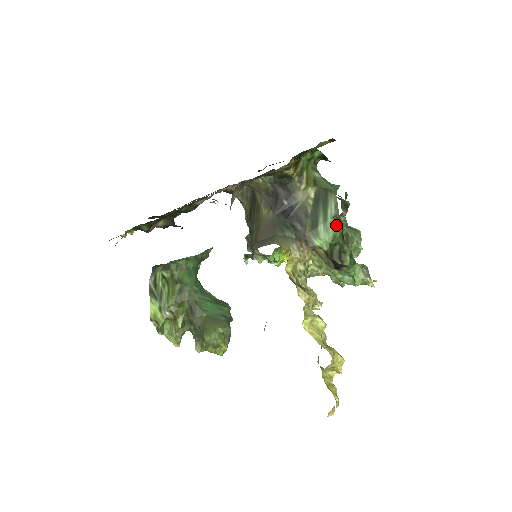
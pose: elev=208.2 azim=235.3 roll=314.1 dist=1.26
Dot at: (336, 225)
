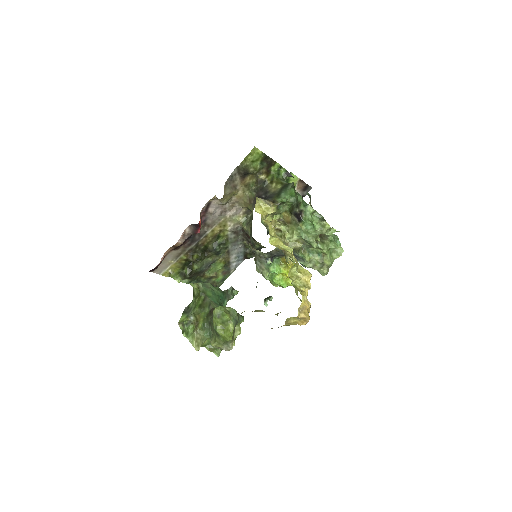
Dot at: (292, 191)
